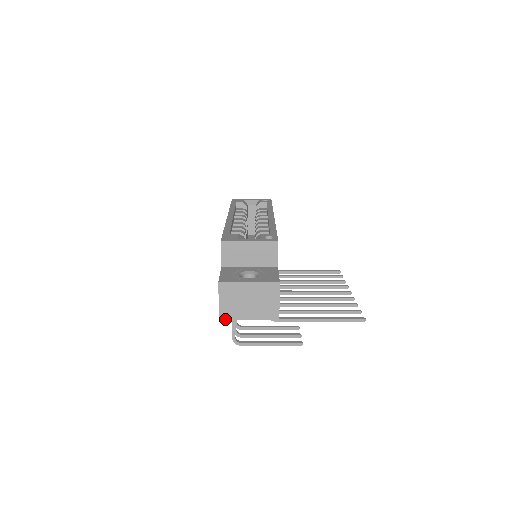
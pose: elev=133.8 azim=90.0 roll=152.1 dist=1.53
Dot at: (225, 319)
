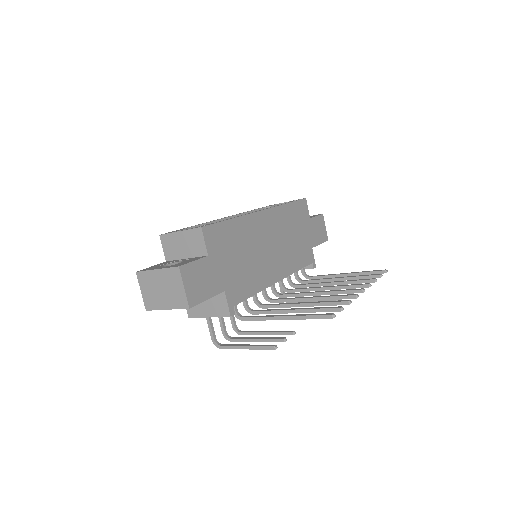
Dot at: (150, 310)
